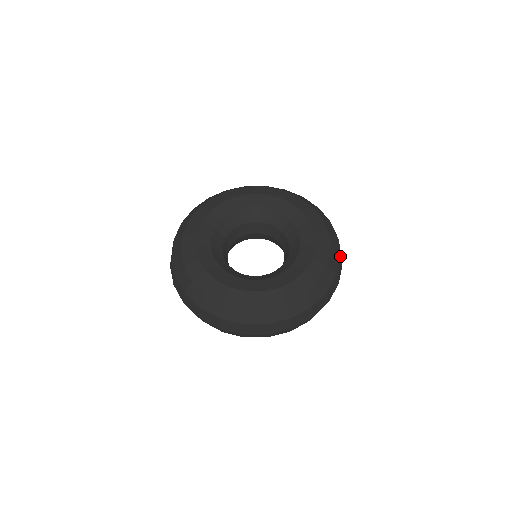
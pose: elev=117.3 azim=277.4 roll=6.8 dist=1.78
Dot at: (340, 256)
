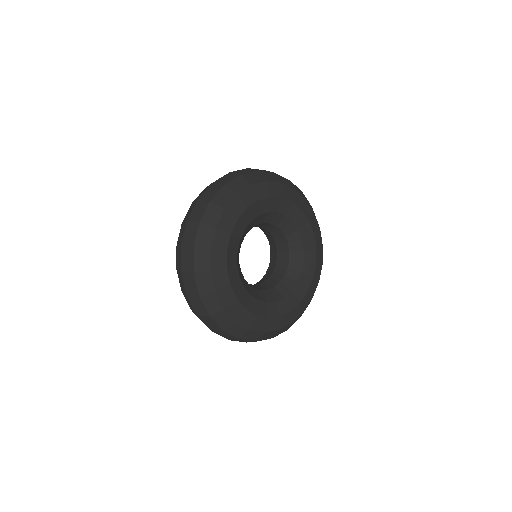
Dot at: (312, 208)
